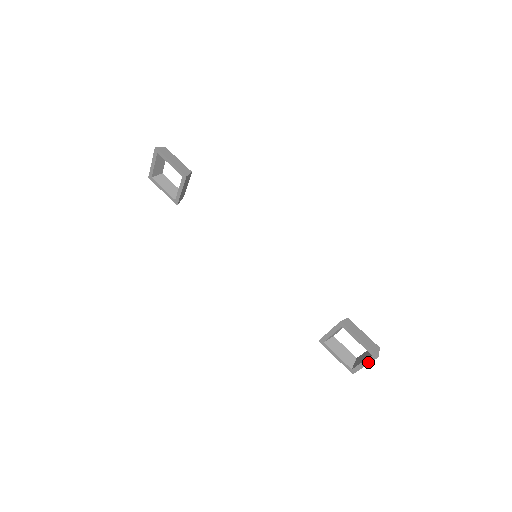
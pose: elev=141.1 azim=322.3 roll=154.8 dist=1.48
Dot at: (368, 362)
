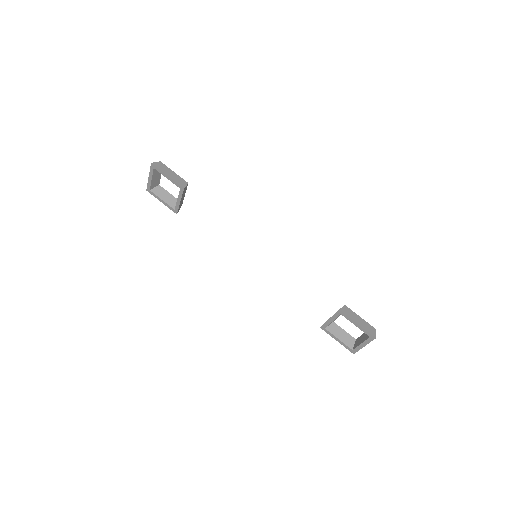
Dot at: (367, 343)
